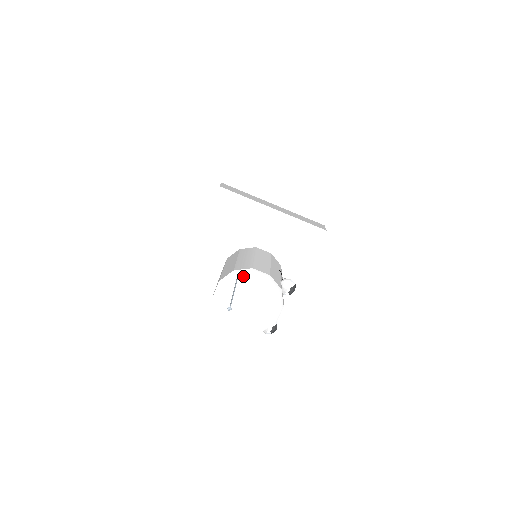
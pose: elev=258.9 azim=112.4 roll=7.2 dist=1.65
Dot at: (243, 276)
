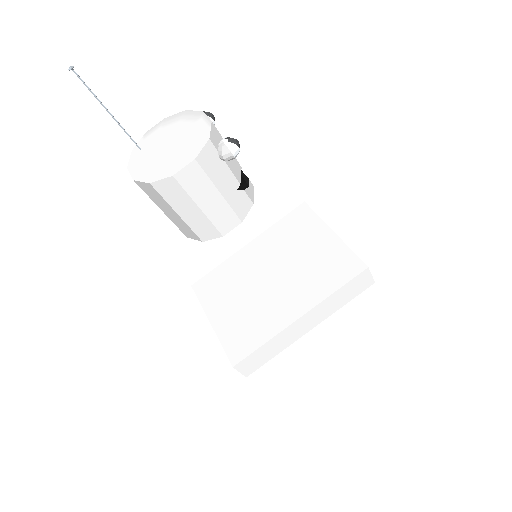
Dot at: (144, 143)
